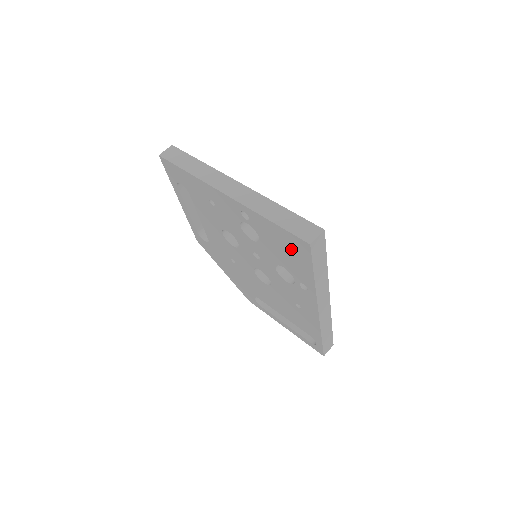
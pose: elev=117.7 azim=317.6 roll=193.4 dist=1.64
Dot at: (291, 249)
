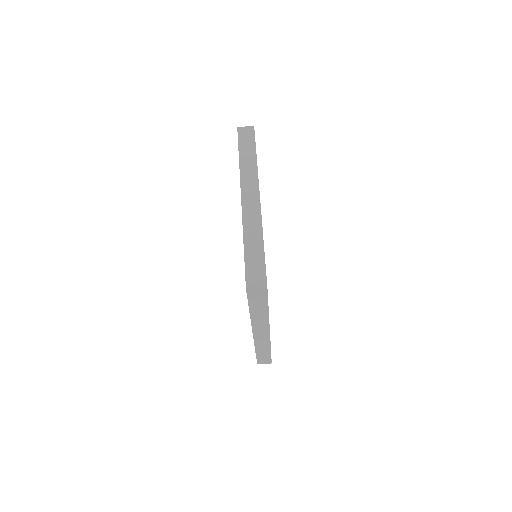
Dot at: occluded
